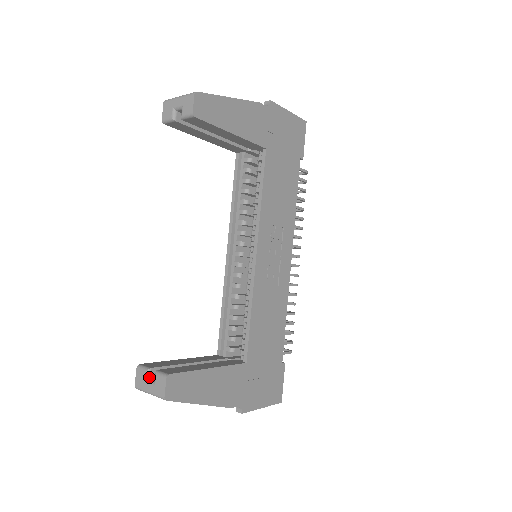
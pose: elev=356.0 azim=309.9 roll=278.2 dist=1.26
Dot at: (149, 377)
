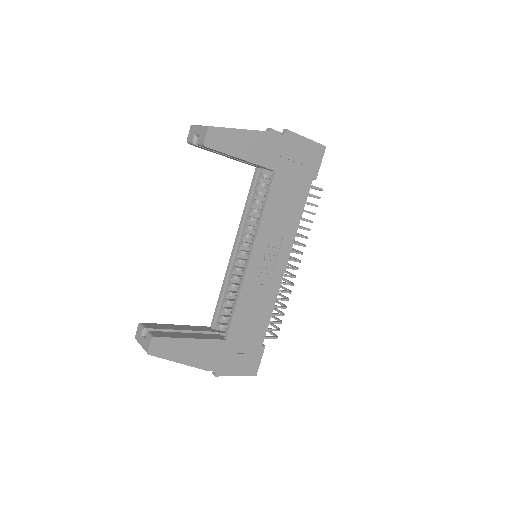
Dot at: (144, 334)
